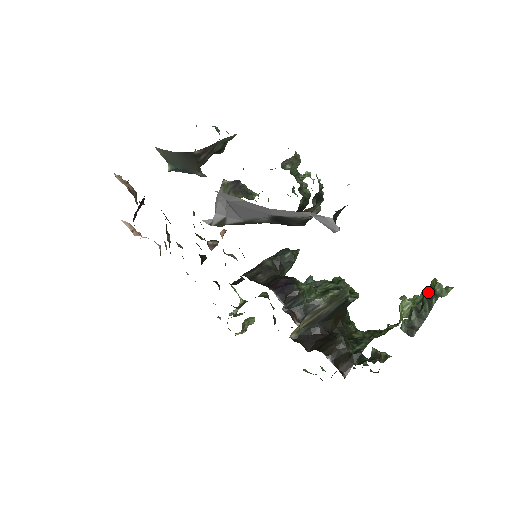
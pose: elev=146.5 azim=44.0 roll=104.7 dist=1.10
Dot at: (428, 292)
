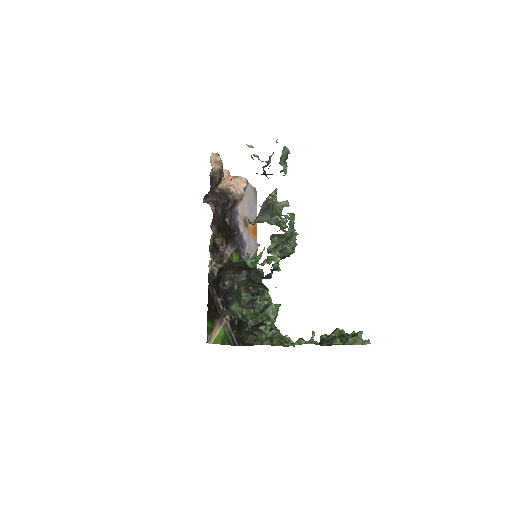
Dot at: (327, 343)
